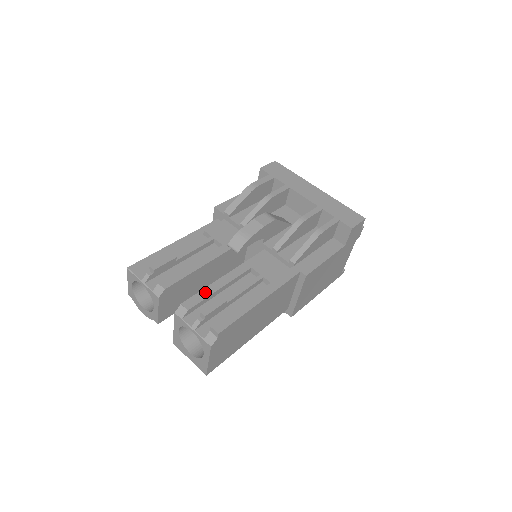
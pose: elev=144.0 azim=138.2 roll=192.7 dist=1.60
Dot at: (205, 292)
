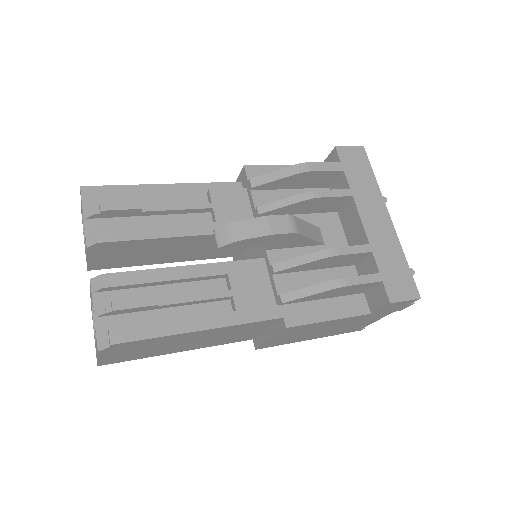
Dot at: (143, 275)
